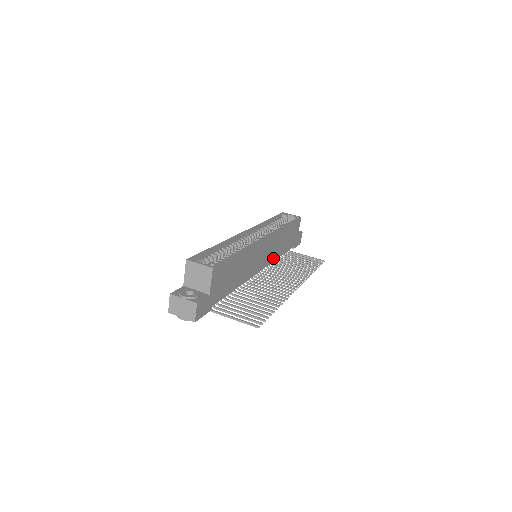
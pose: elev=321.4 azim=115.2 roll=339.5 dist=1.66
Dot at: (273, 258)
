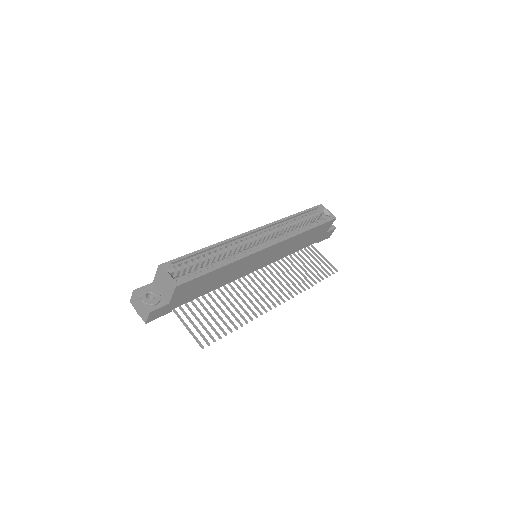
Dot at: (279, 257)
